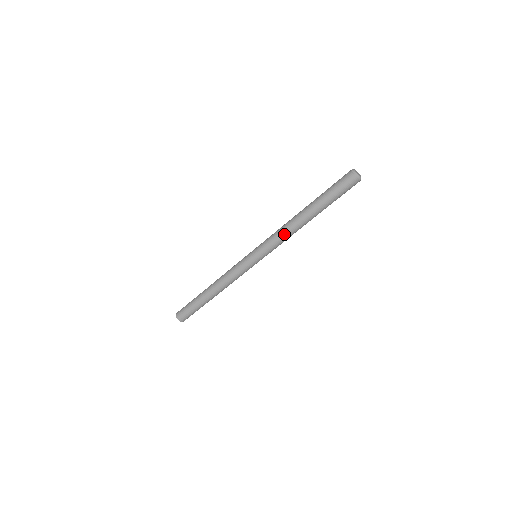
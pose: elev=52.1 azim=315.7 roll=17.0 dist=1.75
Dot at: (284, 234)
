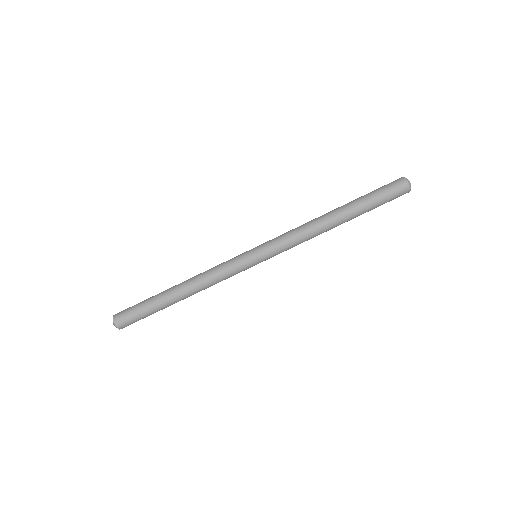
Dot at: (304, 232)
